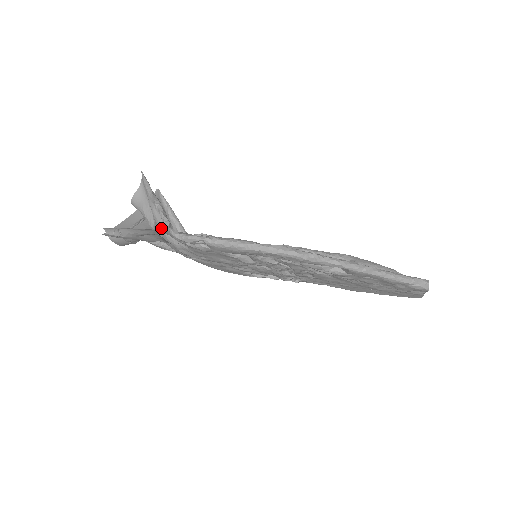
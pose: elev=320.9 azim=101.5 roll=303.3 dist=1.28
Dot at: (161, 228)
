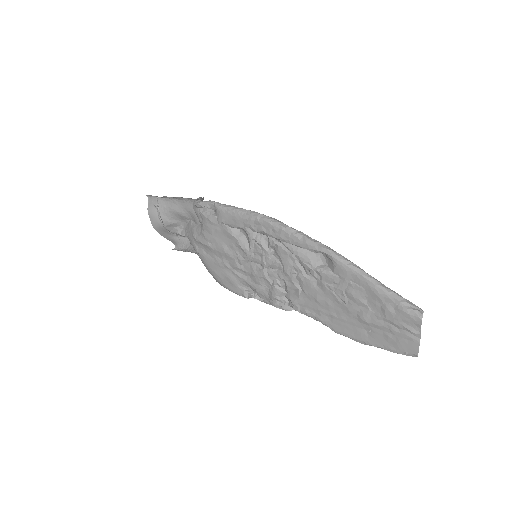
Dot at: occluded
